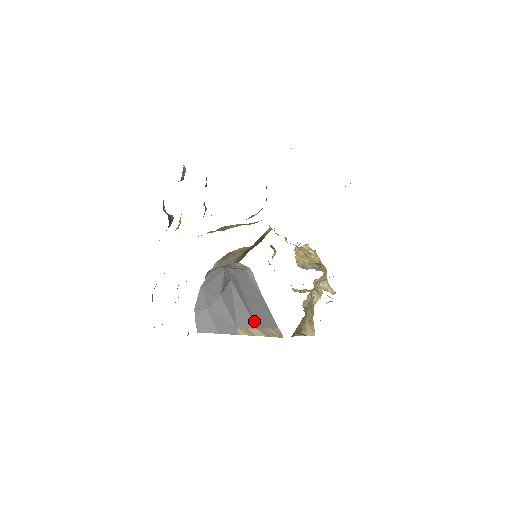
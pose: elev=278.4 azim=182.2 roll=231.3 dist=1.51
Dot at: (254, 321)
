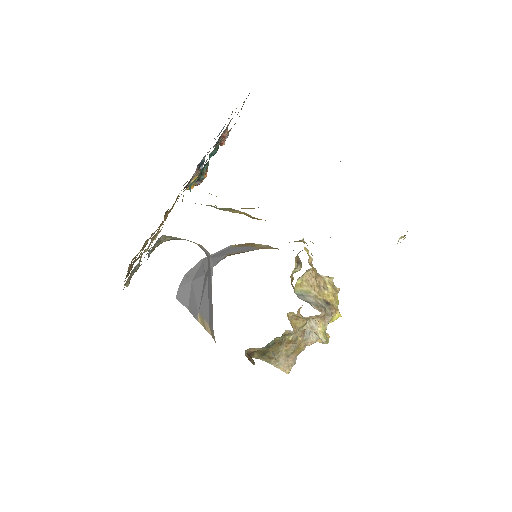
Dot at: occluded
